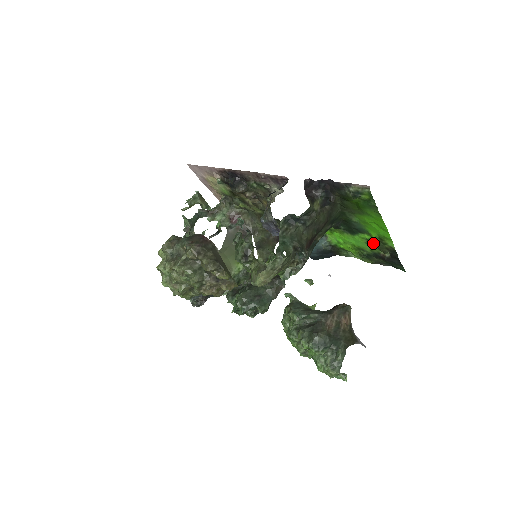
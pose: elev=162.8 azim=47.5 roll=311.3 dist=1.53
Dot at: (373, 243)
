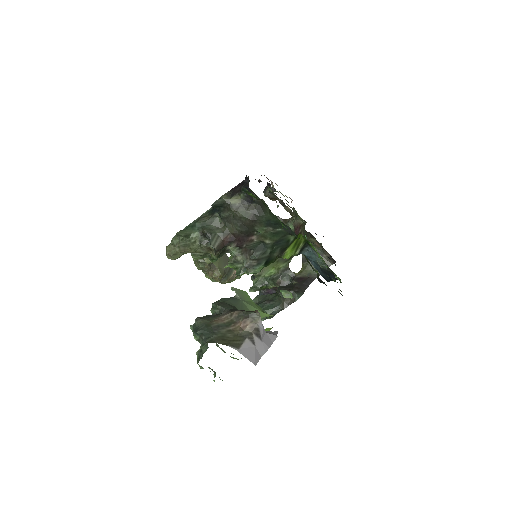
Dot at: occluded
